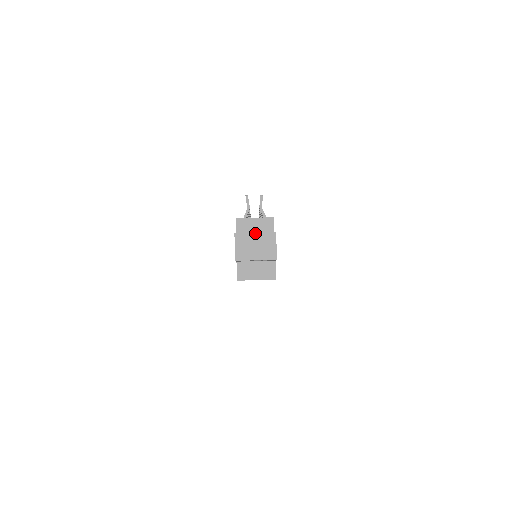
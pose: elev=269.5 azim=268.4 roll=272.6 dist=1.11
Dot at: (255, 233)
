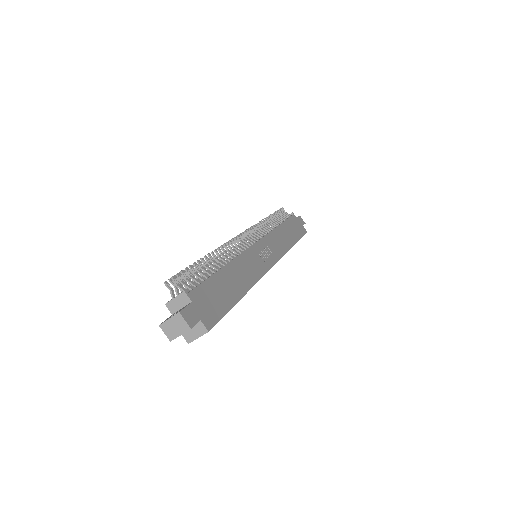
Dot at: (169, 319)
